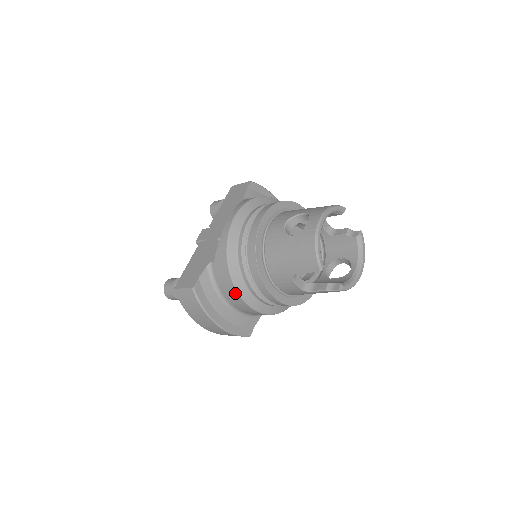
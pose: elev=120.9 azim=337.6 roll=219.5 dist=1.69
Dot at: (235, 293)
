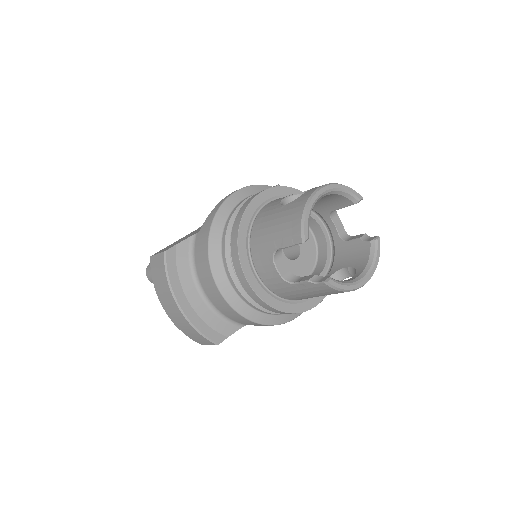
Dot at: (208, 270)
